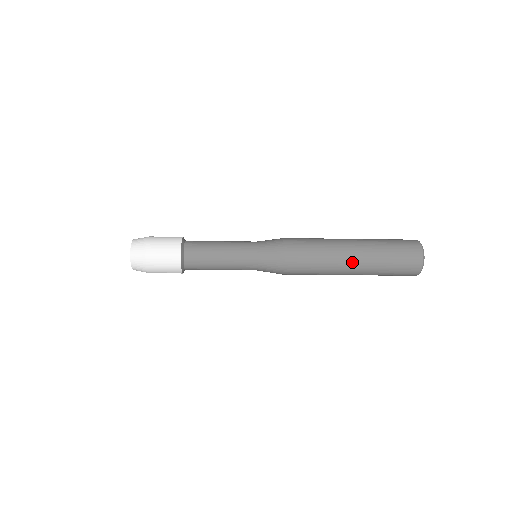
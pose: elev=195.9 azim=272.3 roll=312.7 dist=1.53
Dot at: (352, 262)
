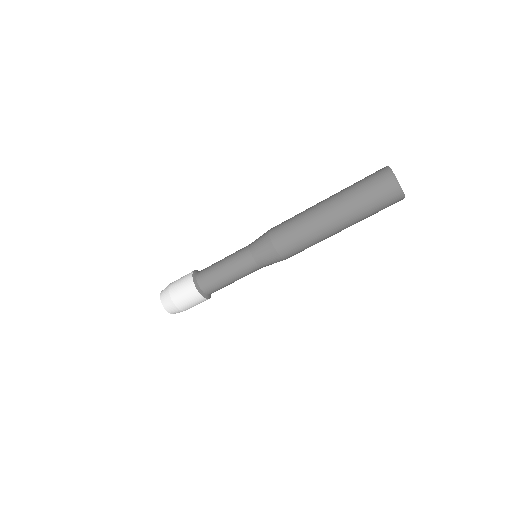
Dot at: (334, 223)
